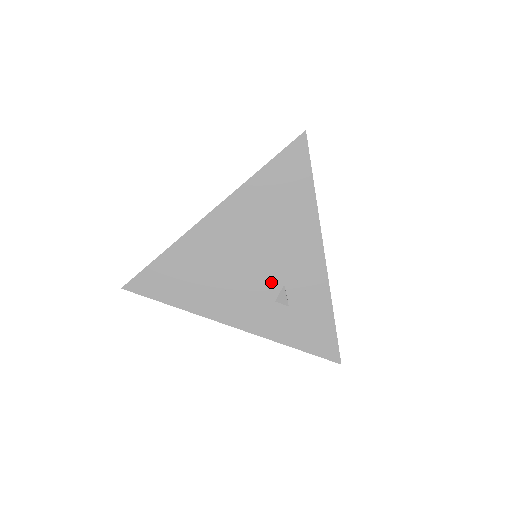
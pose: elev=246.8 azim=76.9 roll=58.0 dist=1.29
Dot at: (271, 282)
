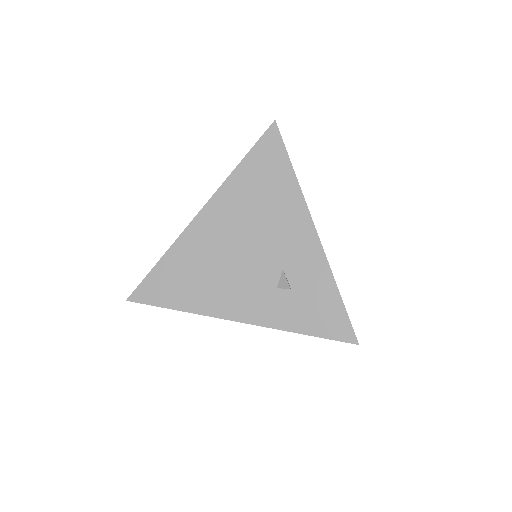
Dot at: (269, 269)
